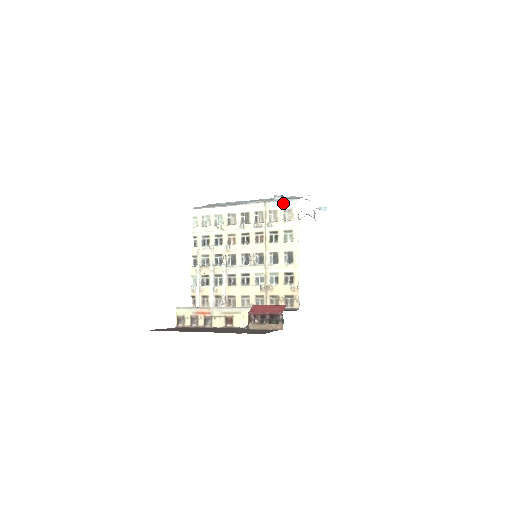
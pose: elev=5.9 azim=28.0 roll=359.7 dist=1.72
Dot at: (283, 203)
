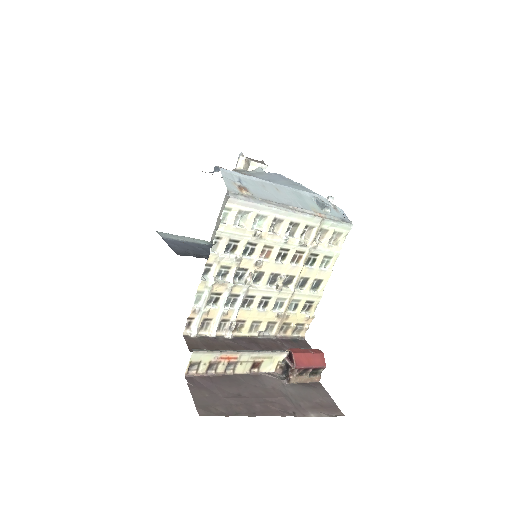
Dot at: (339, 225)
